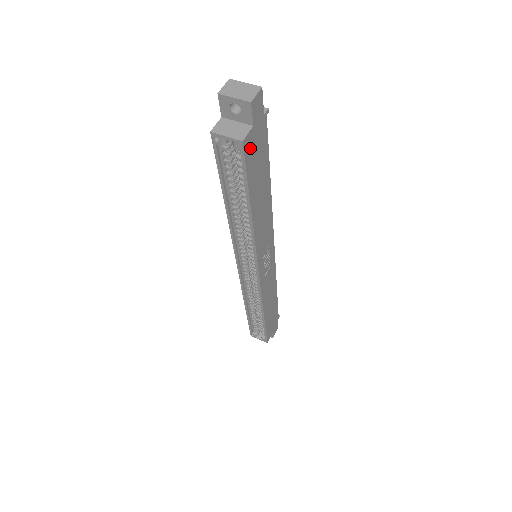
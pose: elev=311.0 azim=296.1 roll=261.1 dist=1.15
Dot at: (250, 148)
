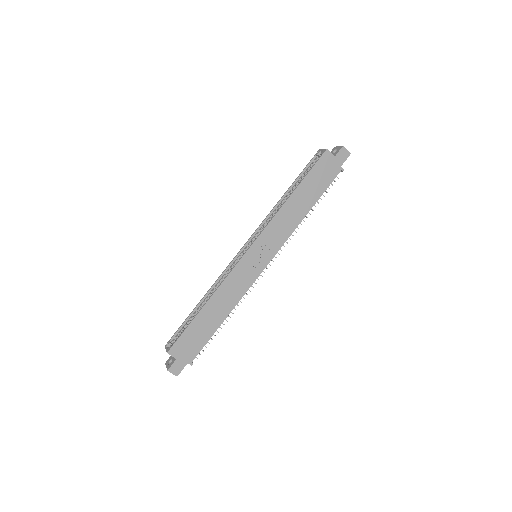
Dot at: (325, 161)
